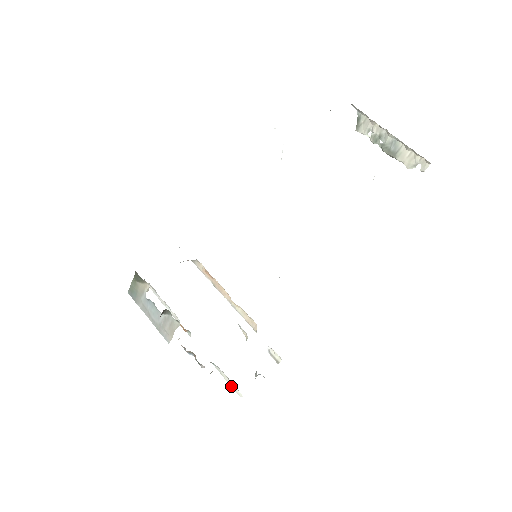
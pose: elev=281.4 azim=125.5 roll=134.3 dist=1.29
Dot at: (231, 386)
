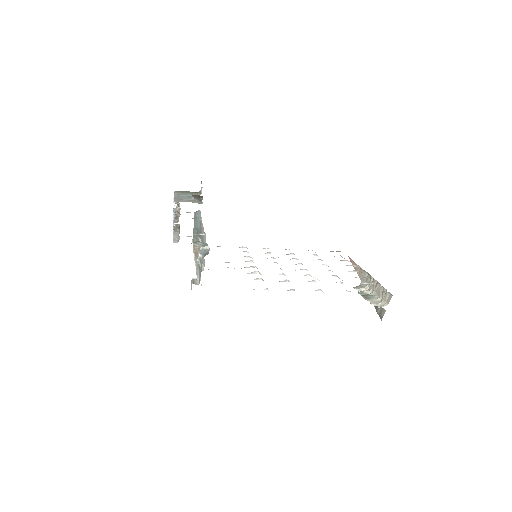
Dot at: (174, 238)
